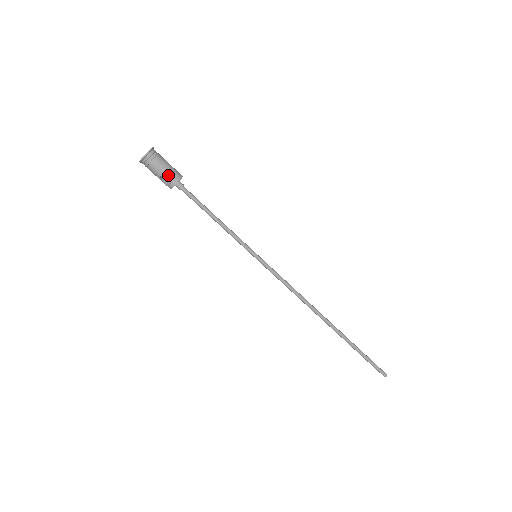
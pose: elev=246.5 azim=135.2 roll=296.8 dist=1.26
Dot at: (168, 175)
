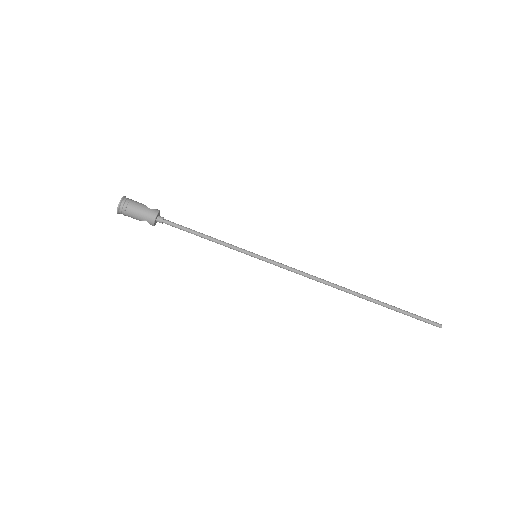
Dot at: (144, 219)
